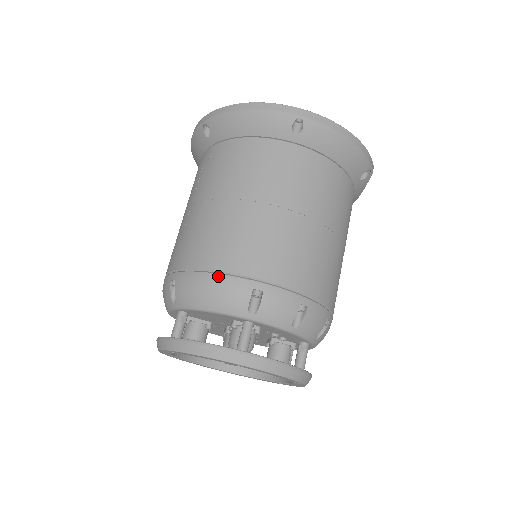
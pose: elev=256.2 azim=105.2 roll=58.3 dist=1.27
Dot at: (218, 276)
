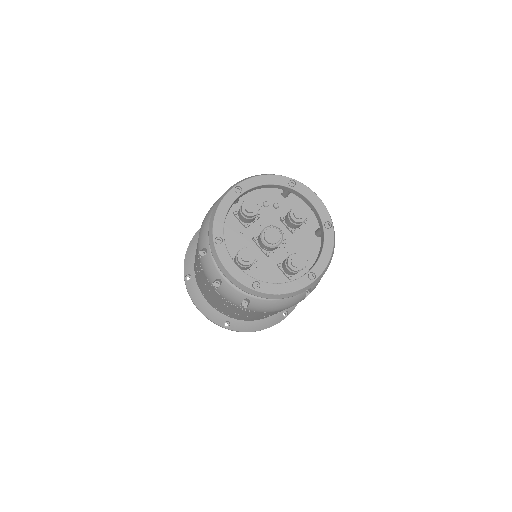
Dot at: (205, 216)
